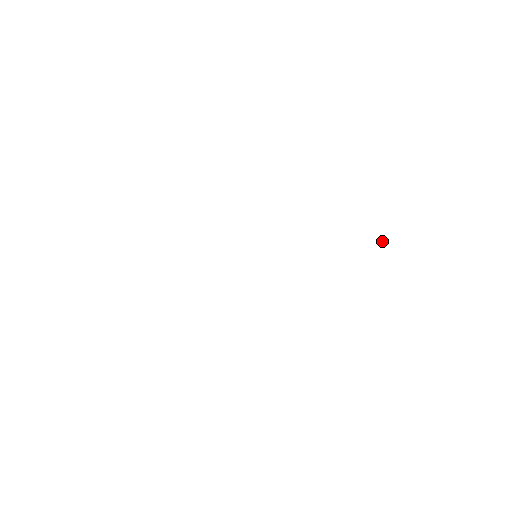
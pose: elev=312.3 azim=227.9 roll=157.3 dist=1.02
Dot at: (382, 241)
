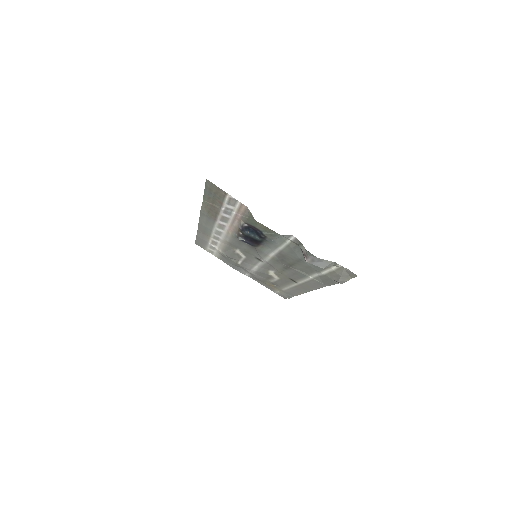
Dot at: (274, 285)
